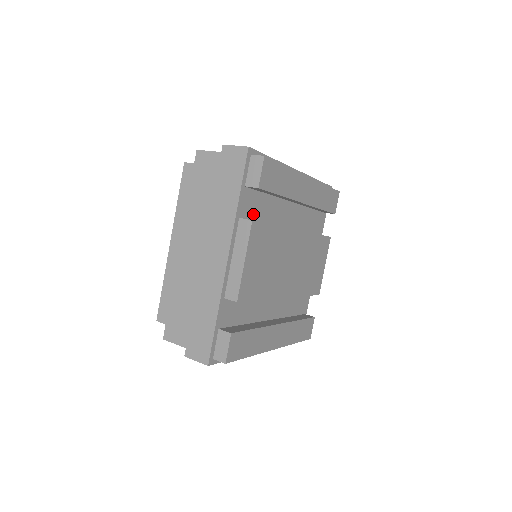
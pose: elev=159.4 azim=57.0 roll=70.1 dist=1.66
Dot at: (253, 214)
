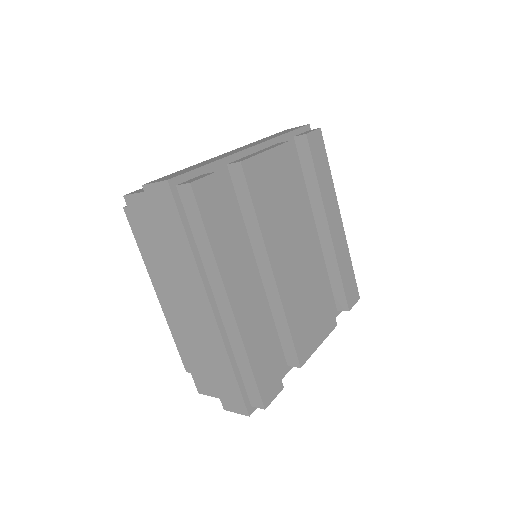
Dot at: occluded
